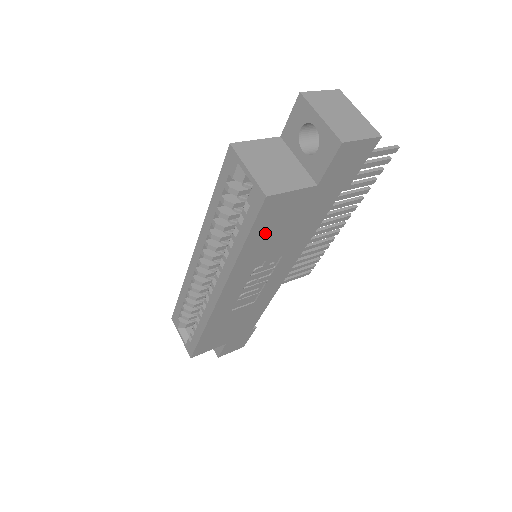
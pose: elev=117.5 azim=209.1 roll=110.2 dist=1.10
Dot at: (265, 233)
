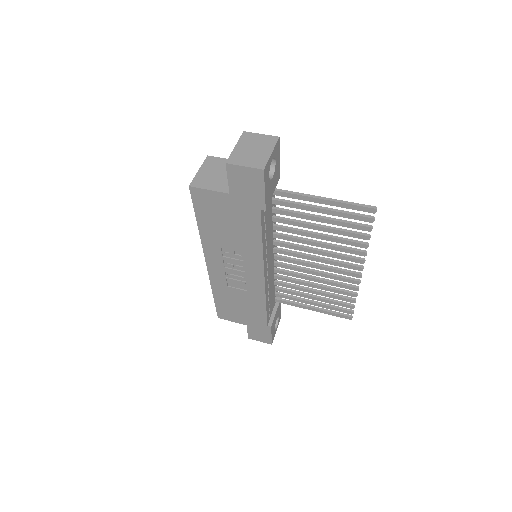
Dot at: (210, 219)
